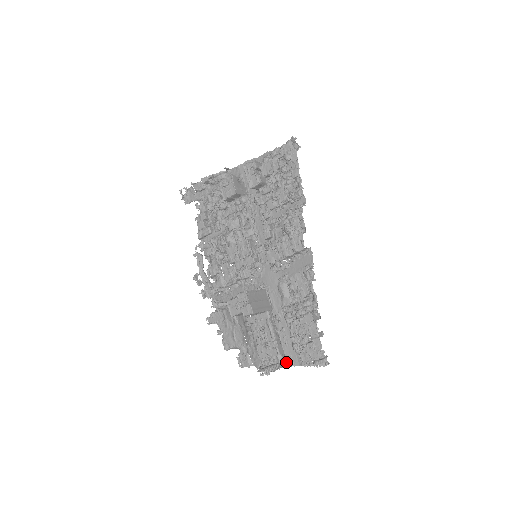
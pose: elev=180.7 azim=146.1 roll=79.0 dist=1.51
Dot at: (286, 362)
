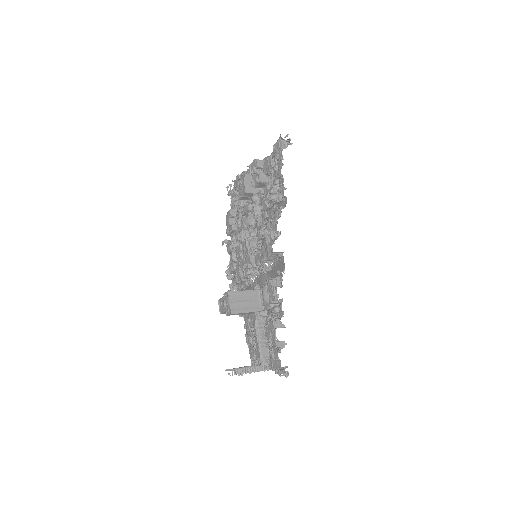
Dot at: occluded
